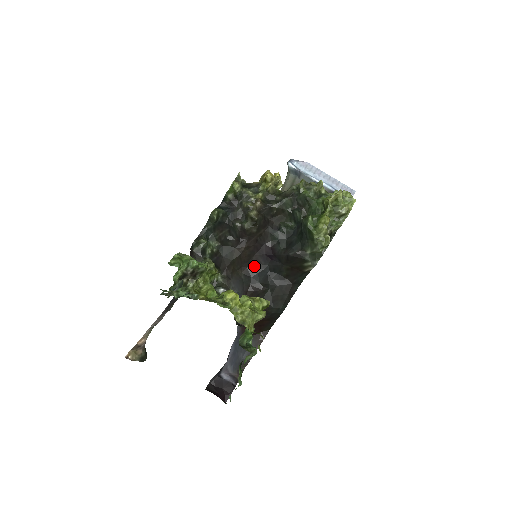
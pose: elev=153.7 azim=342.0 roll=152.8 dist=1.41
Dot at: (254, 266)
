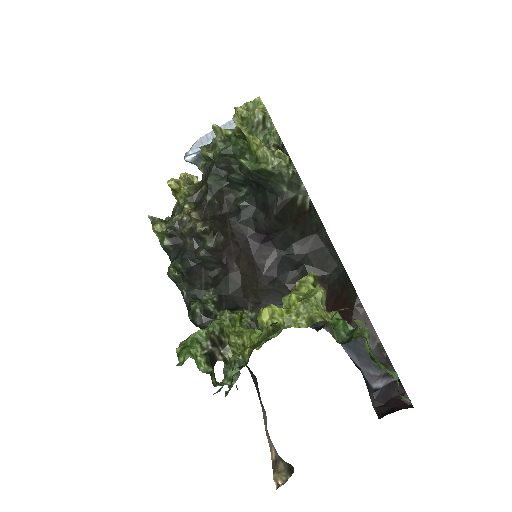
Dot at: (266, 266)
